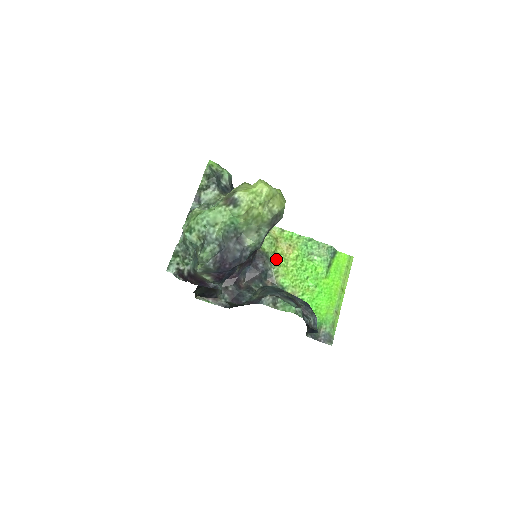
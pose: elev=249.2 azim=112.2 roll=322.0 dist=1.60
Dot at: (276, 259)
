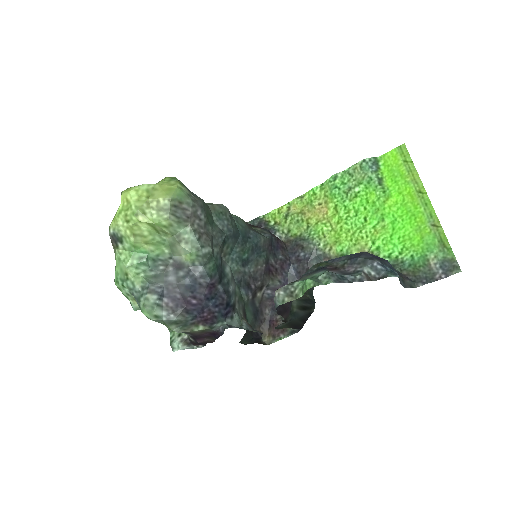
Dot at: (315, 233)
